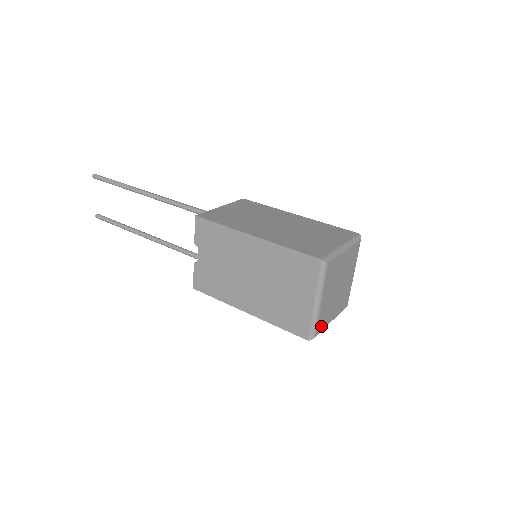
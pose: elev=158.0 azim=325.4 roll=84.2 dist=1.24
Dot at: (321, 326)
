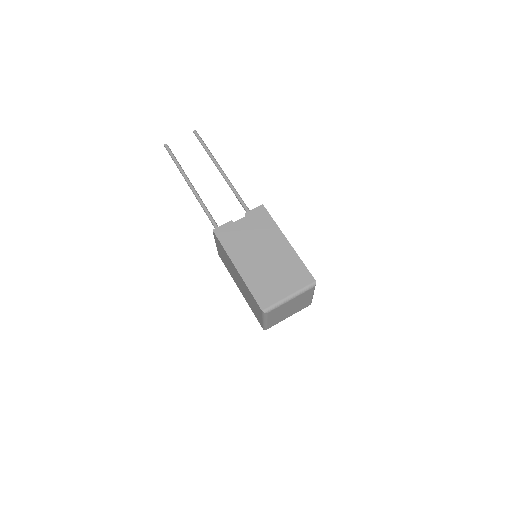
Dot at: (271, 313)
